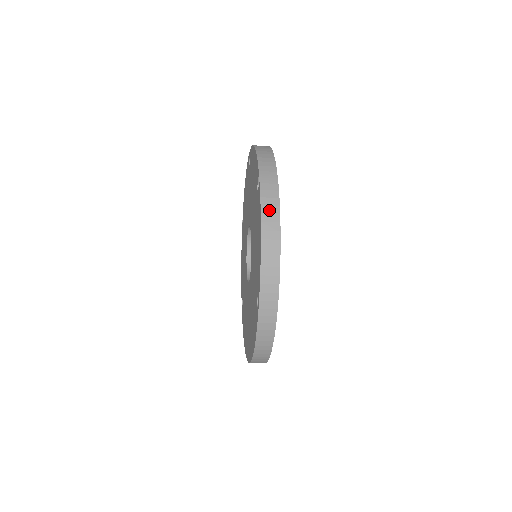
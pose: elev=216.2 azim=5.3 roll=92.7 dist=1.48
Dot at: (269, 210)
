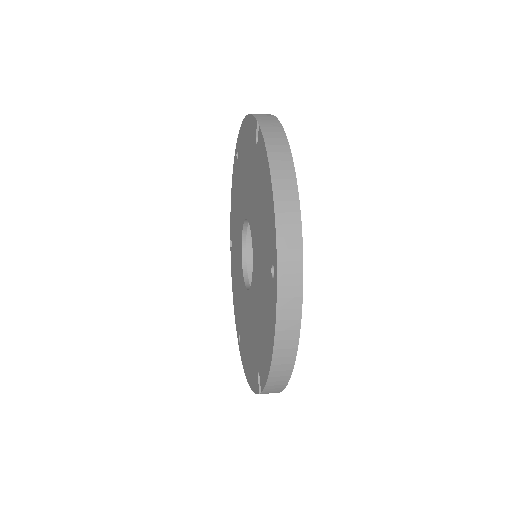
Dot at: (277, 149)
